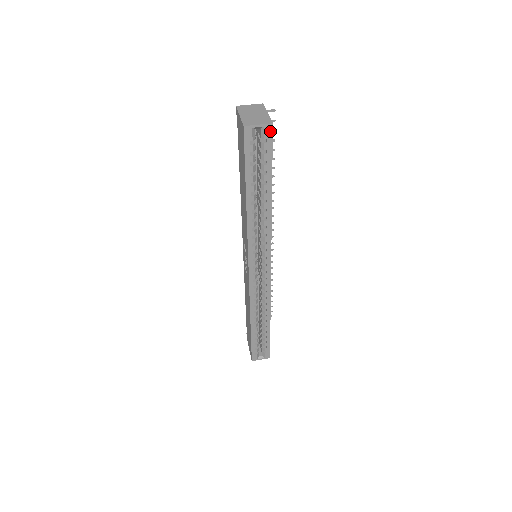
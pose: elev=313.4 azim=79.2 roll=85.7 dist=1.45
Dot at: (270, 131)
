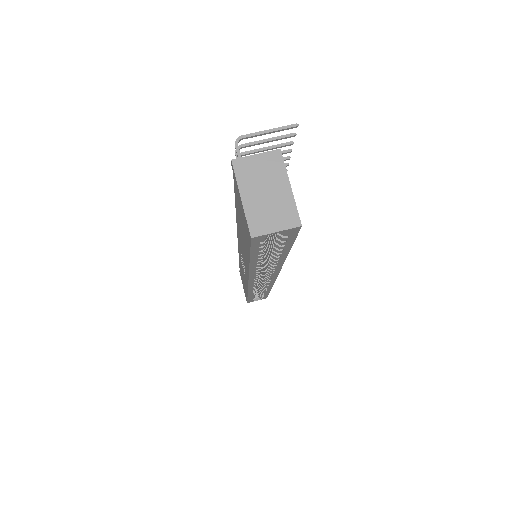
Dot at: (295, 230)
